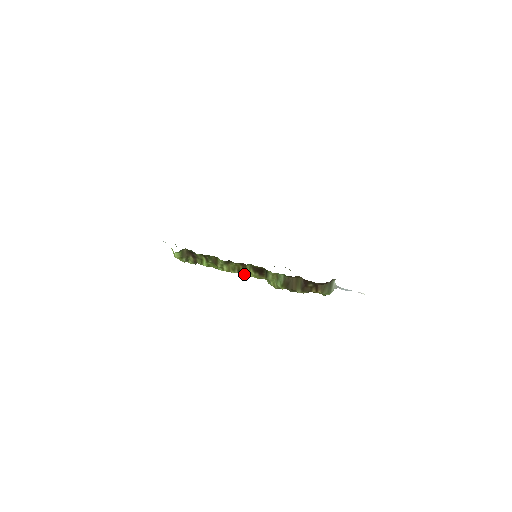
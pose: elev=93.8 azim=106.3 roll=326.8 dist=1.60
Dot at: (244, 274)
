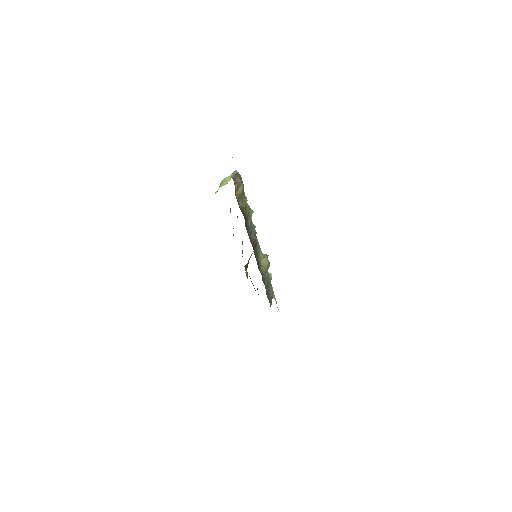
Dot at: occluded
